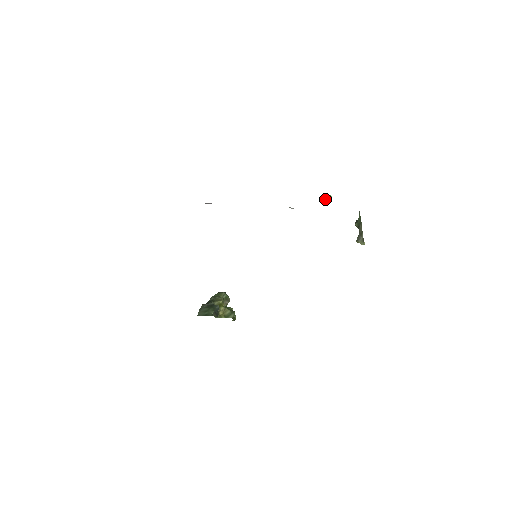
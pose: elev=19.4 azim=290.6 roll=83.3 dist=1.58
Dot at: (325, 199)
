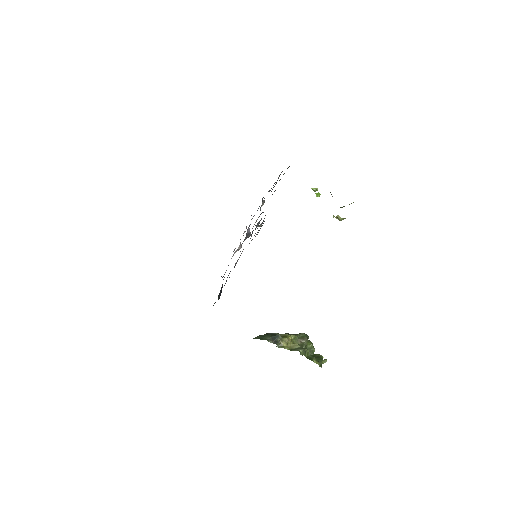
Dot at: (317, 195)
